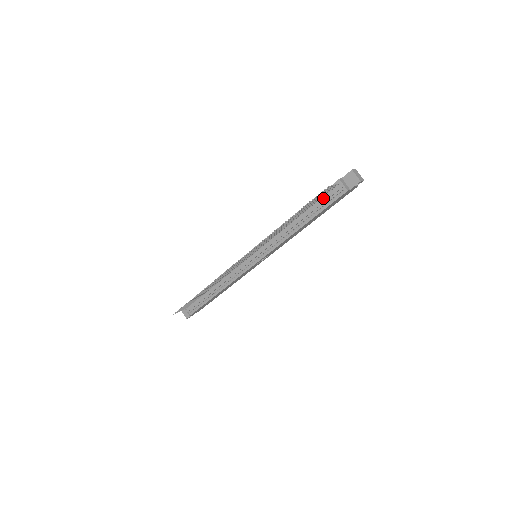
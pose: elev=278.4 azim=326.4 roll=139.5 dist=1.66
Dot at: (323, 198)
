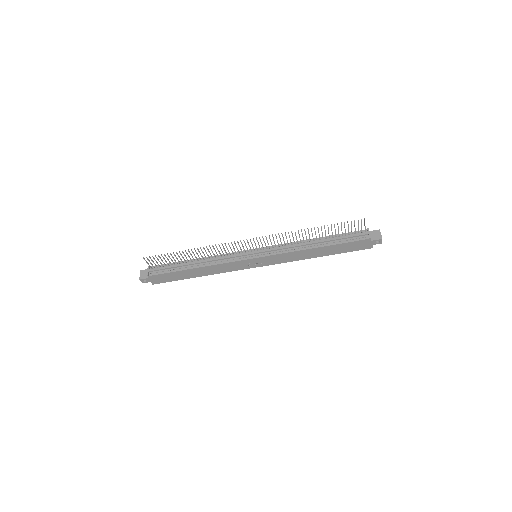
Dot at: (347, 236)
